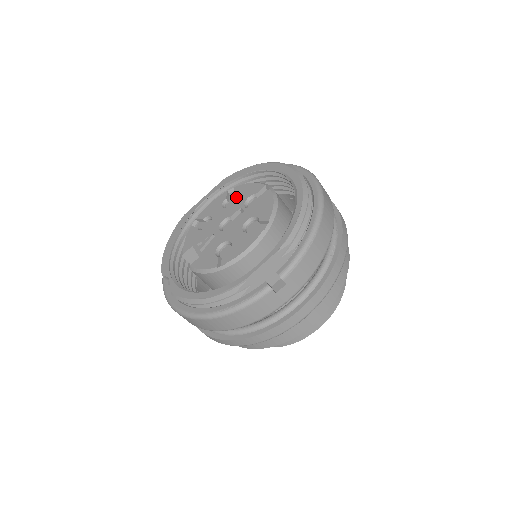
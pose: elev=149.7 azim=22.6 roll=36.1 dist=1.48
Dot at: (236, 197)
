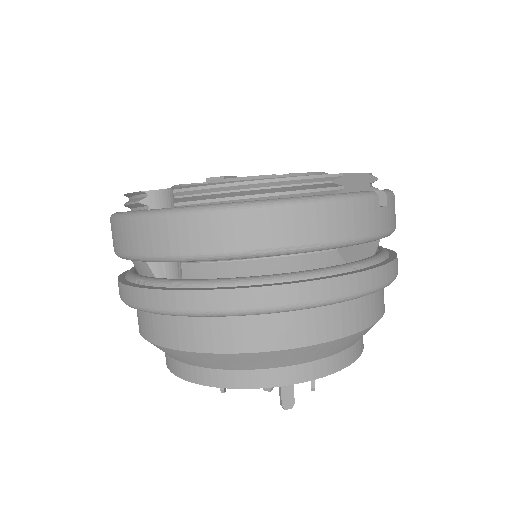
Dot at: occluded
